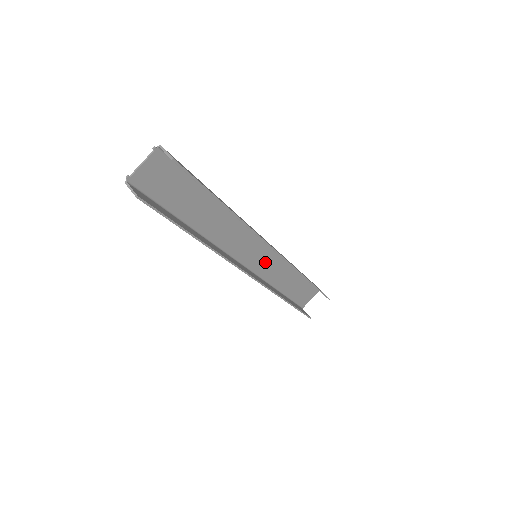
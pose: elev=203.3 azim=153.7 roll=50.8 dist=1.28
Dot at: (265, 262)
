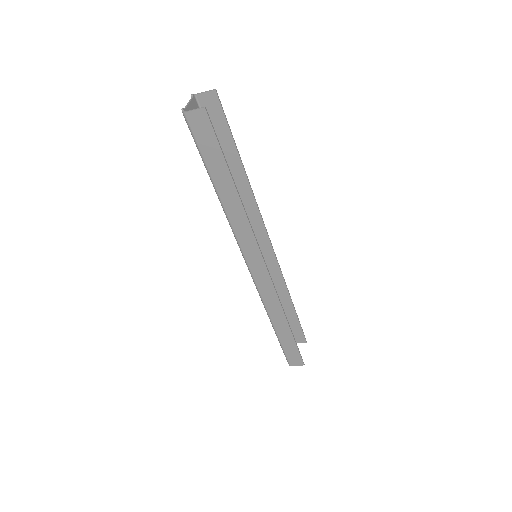
Dot at: occluded
